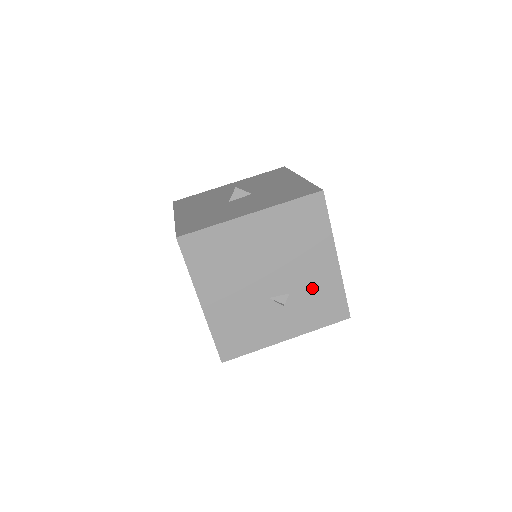
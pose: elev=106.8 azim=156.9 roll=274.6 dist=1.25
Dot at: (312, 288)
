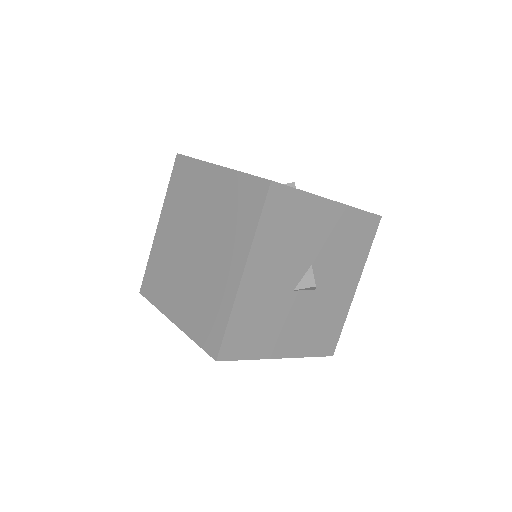
Dot at: occluded
